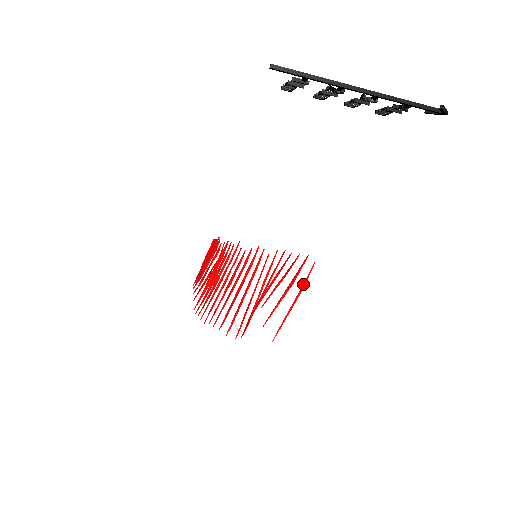
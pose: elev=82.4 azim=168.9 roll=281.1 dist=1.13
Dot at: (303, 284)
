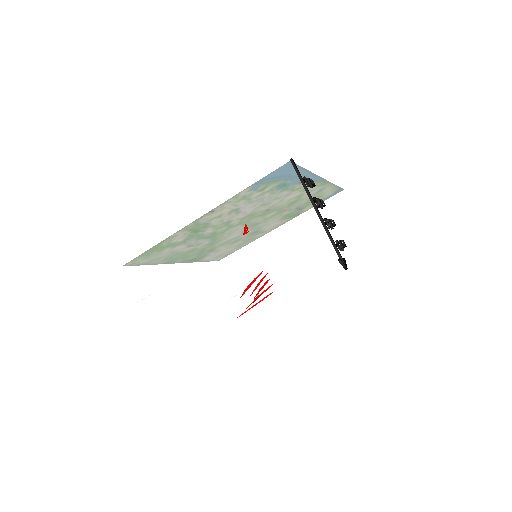
Dot at: (263, 299)
